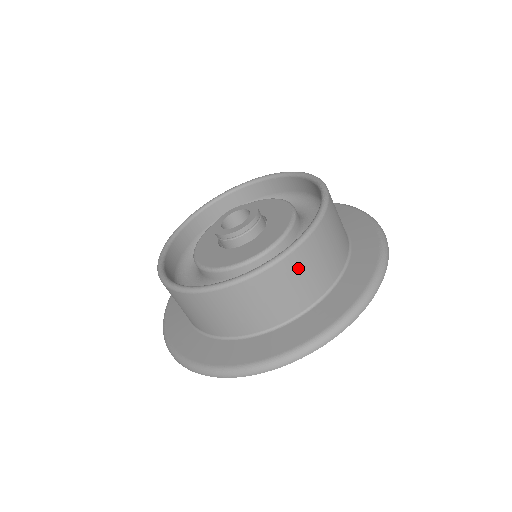
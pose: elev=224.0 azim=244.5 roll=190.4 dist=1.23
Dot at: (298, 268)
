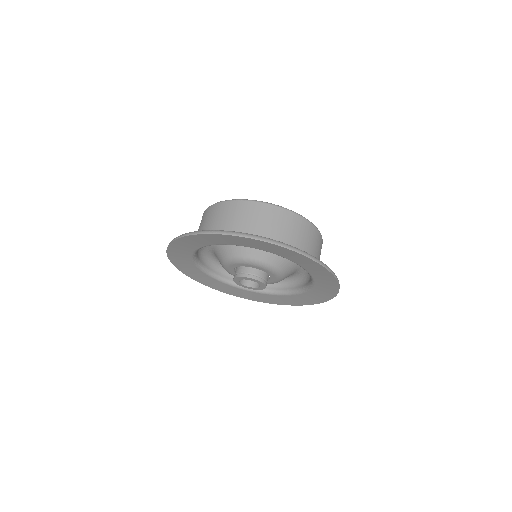
Dot at: (311, 236)
